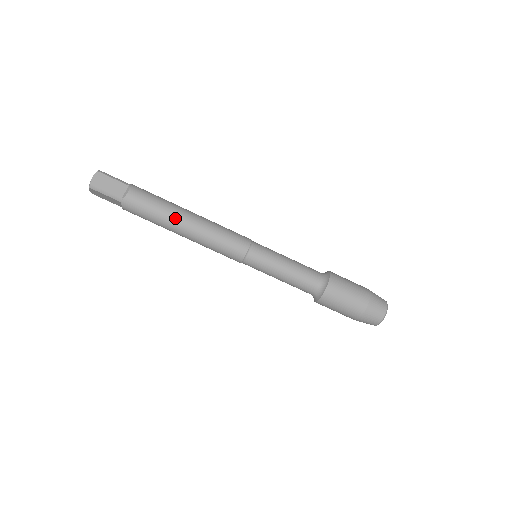
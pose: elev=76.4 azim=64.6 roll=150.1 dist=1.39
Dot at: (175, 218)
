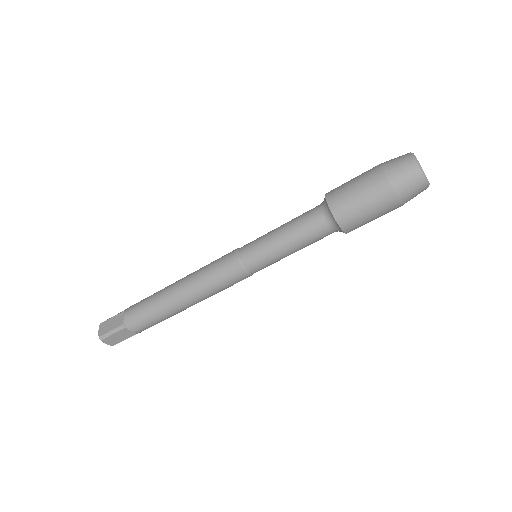
Dot at: (166, 296)
